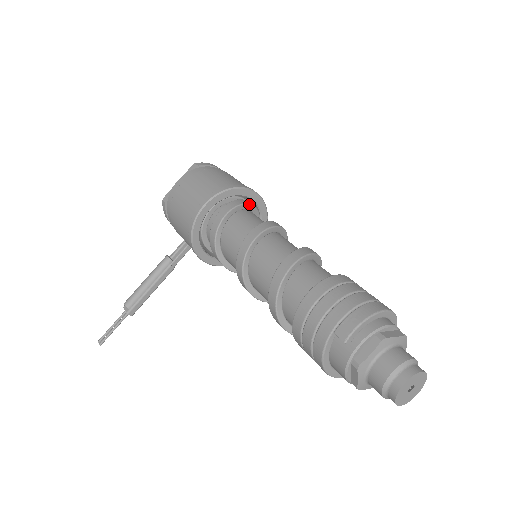
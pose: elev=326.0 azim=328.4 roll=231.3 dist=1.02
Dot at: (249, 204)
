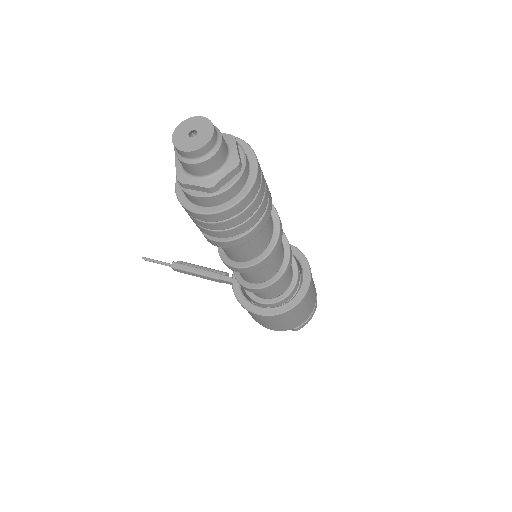
Dot at: (298, 269)
